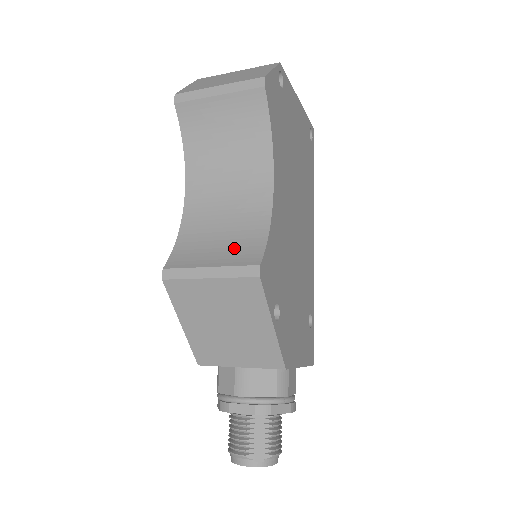
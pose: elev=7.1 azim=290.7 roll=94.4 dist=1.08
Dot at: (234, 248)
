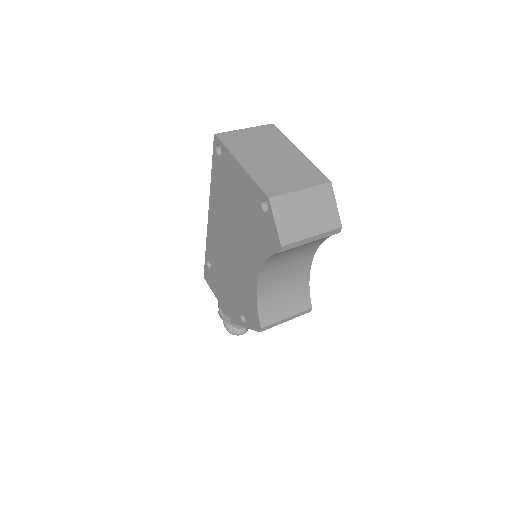
Dot at: (294, 301)
